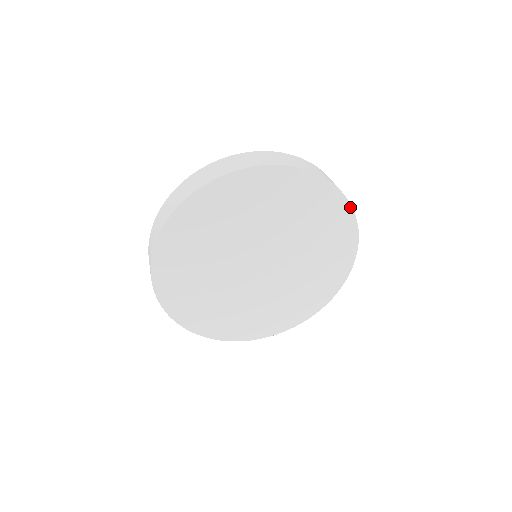
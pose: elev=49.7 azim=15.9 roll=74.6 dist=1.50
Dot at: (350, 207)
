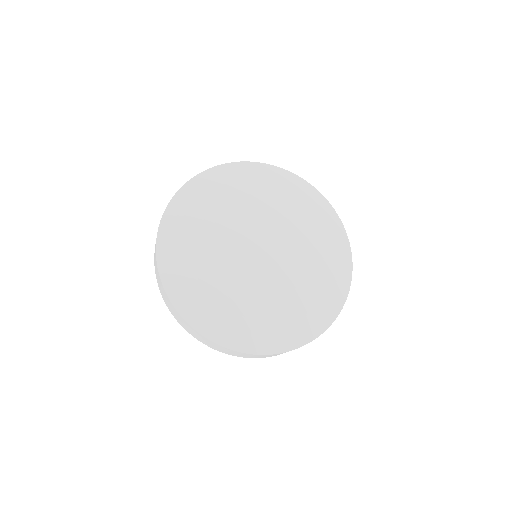
Dot at: (304, 181)
